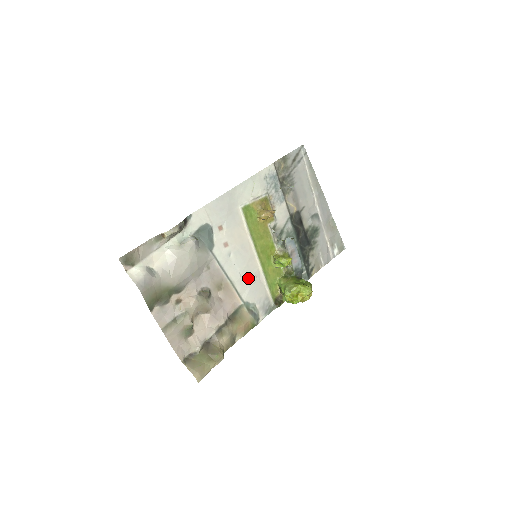
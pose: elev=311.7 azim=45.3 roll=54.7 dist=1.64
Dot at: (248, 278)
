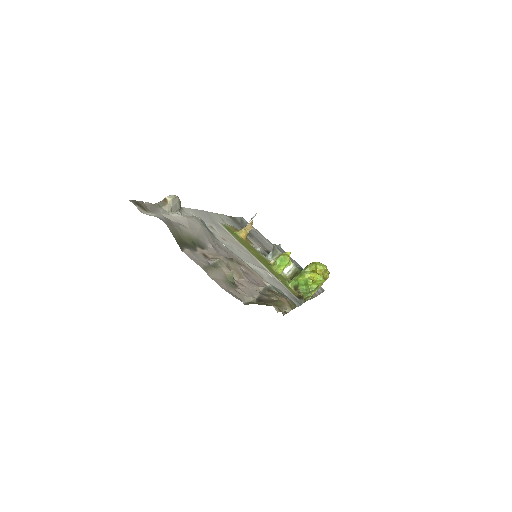
Dot at: (260, 269)
